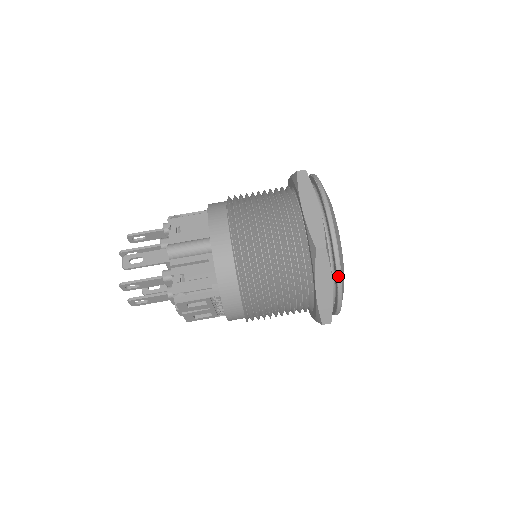
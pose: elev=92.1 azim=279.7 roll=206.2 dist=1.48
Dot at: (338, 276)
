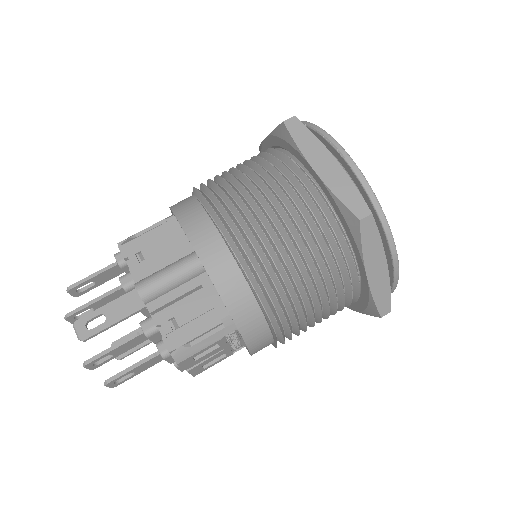
Dot at: (391, 247)
